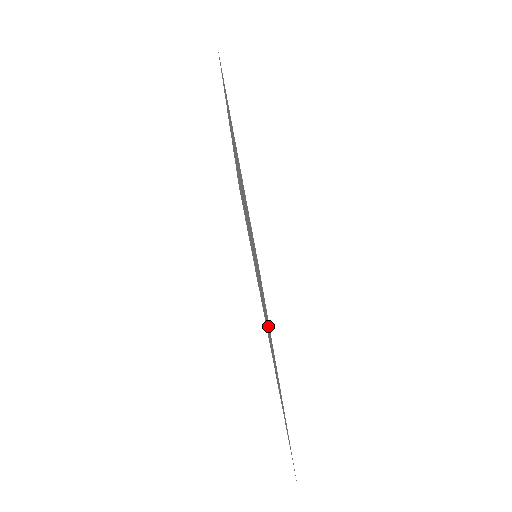
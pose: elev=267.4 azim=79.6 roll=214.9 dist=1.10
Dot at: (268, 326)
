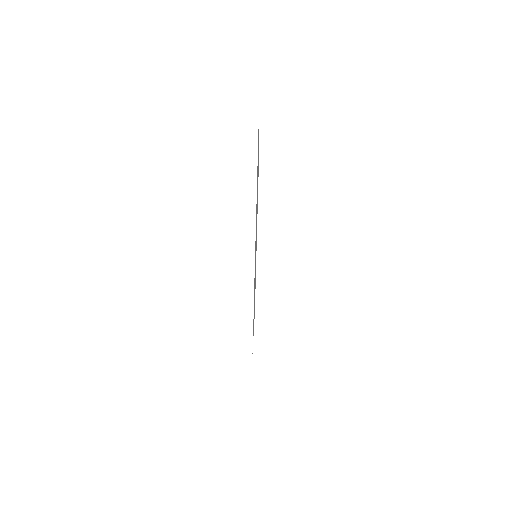
Dot at: occluded
